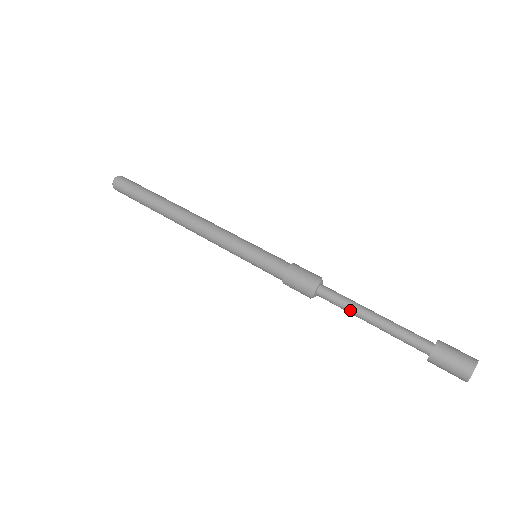
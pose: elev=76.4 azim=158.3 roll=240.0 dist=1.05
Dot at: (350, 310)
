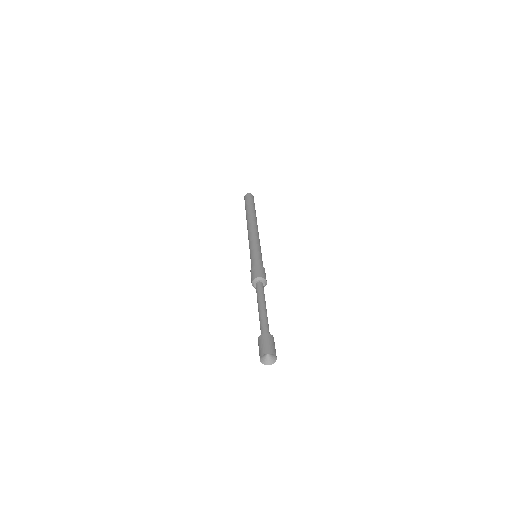
Dot at: (258, 299)
